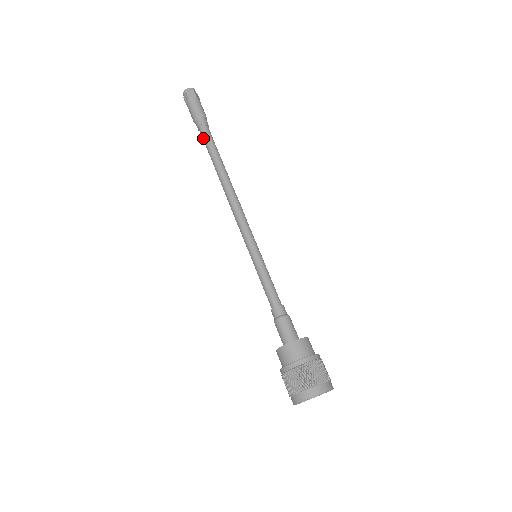
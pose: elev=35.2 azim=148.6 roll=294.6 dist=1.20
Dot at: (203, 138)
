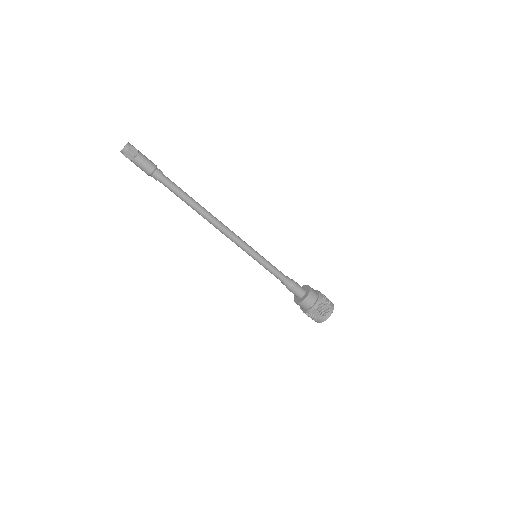
Dot at: occluded
